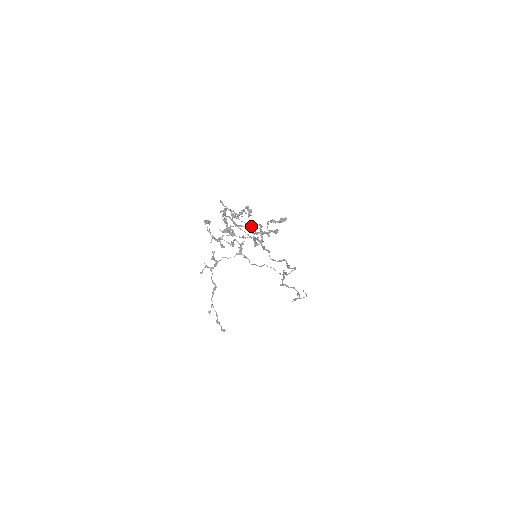
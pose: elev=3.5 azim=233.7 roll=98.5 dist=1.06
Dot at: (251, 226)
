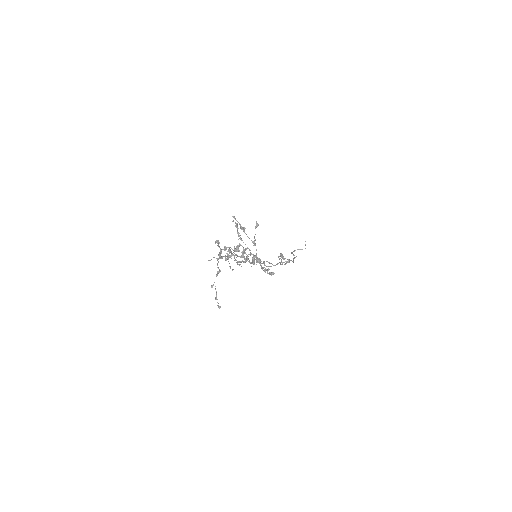
Dot at: (254, 244)
